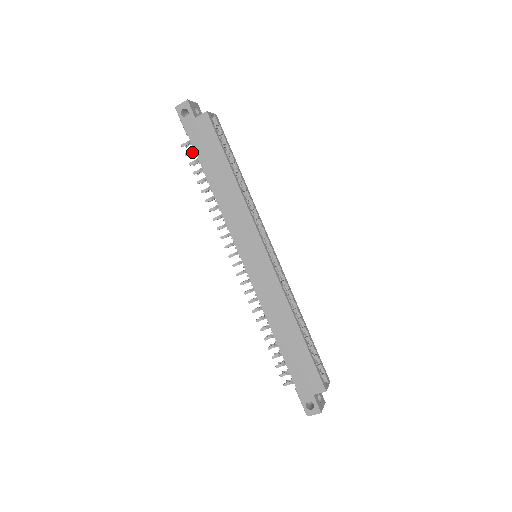
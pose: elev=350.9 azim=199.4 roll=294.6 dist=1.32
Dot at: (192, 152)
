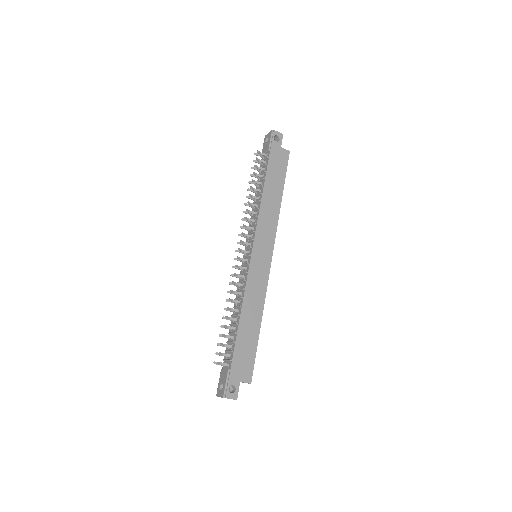
Dot at: (261, 161)
